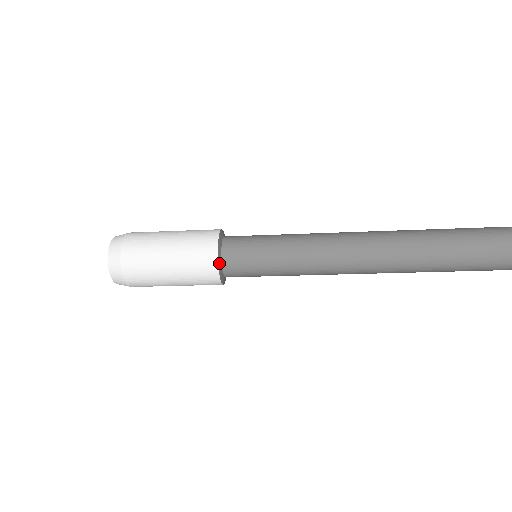
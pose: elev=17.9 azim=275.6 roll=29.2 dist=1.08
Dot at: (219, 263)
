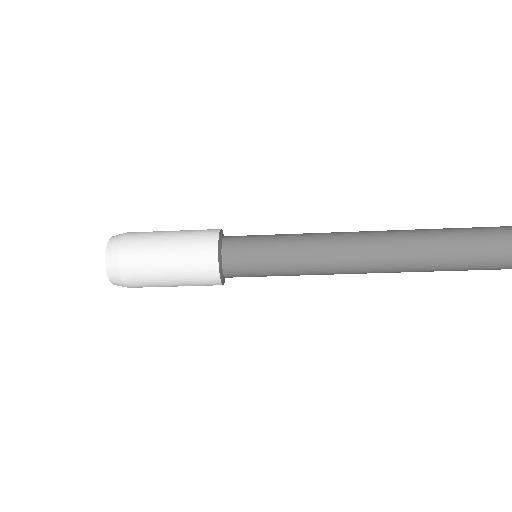
Dot at: (220, 238)
